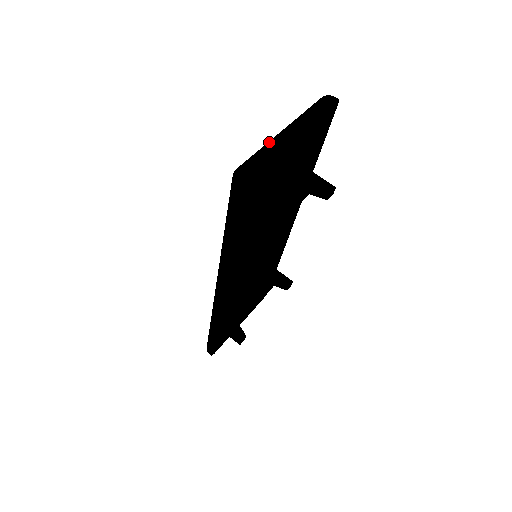
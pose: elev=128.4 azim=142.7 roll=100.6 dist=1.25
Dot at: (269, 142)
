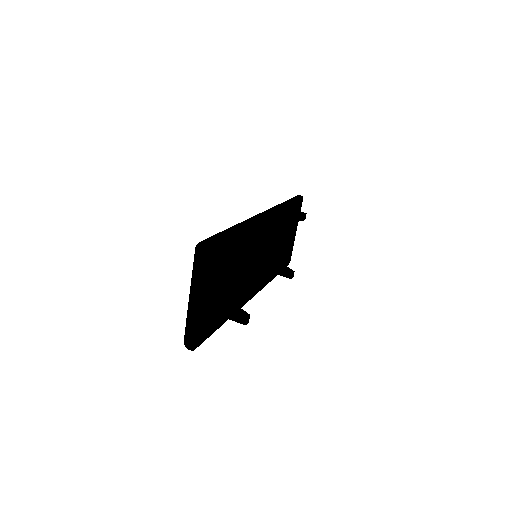
Dot at: (187, 315)
